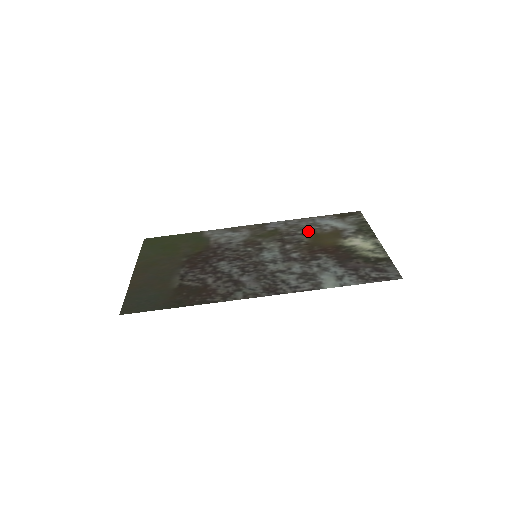
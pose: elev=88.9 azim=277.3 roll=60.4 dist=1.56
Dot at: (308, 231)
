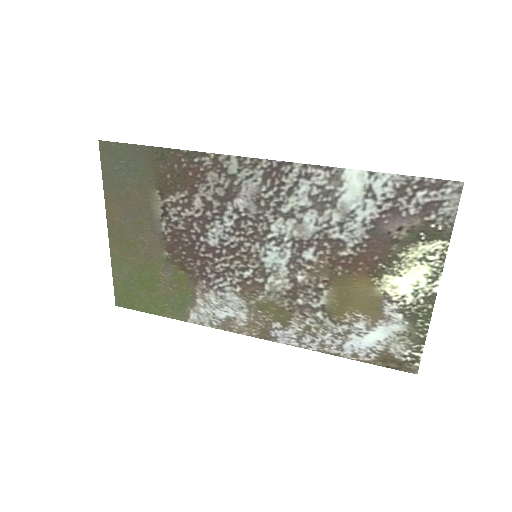
Dot at: (331, 316)
